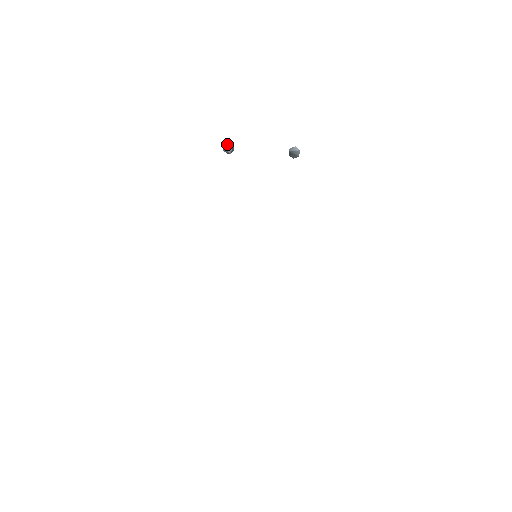
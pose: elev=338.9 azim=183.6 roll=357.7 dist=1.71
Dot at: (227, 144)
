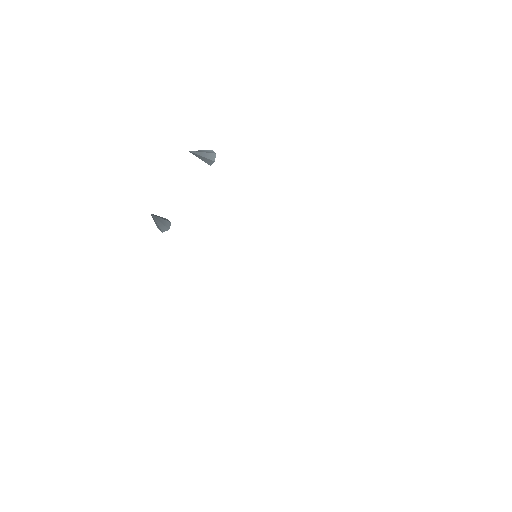
Dot at: occluded
